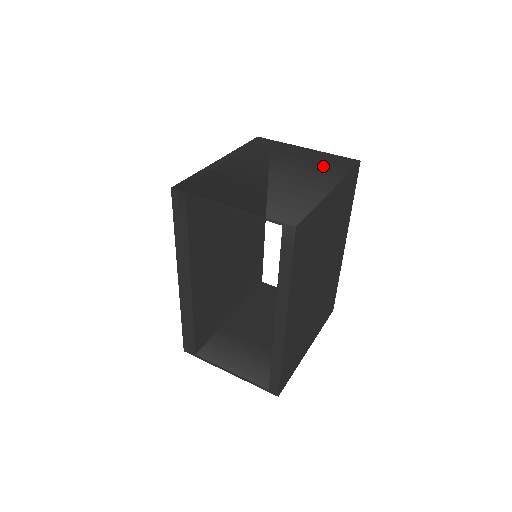
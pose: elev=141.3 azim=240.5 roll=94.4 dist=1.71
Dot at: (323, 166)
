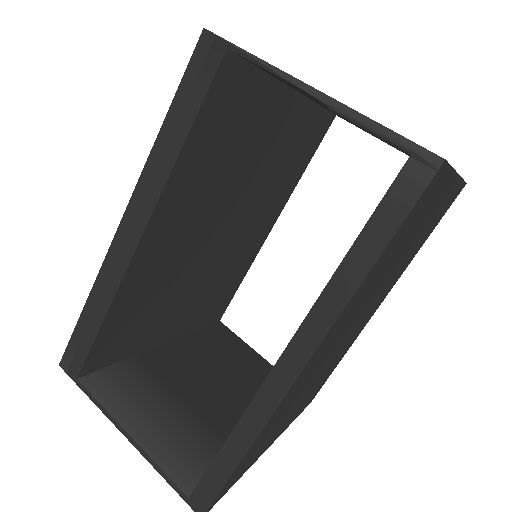
Dot at: occluded
